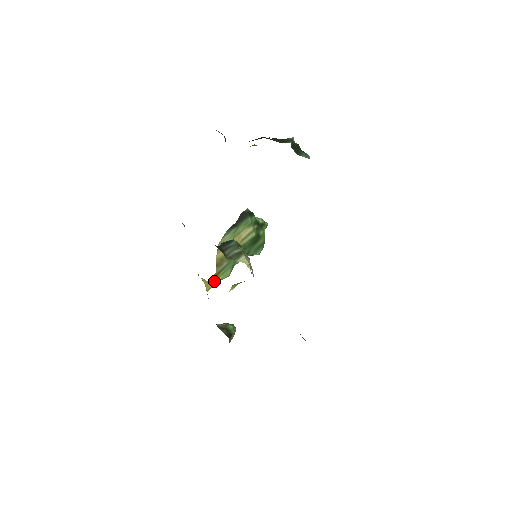
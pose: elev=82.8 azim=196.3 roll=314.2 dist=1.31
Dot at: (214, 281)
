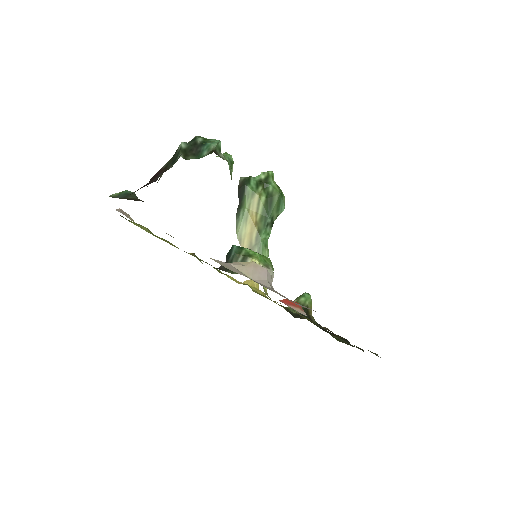
Dot at: occluded
